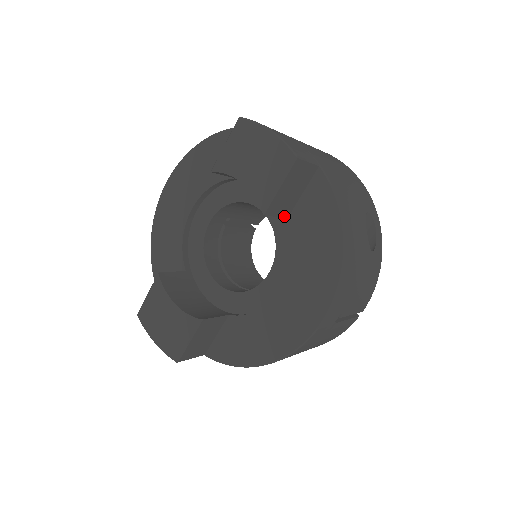
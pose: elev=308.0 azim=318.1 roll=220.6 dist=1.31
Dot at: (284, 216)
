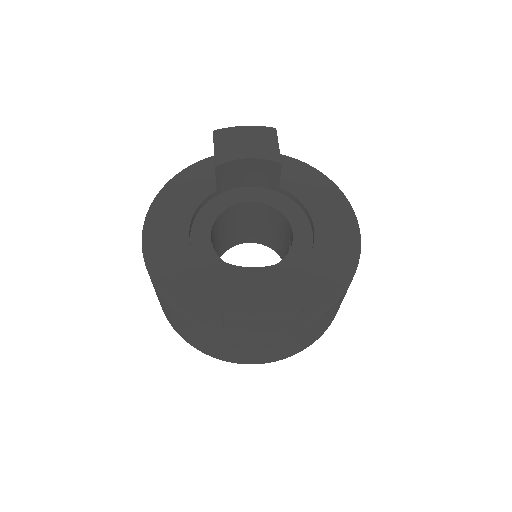
Dot at: (279, 183)
